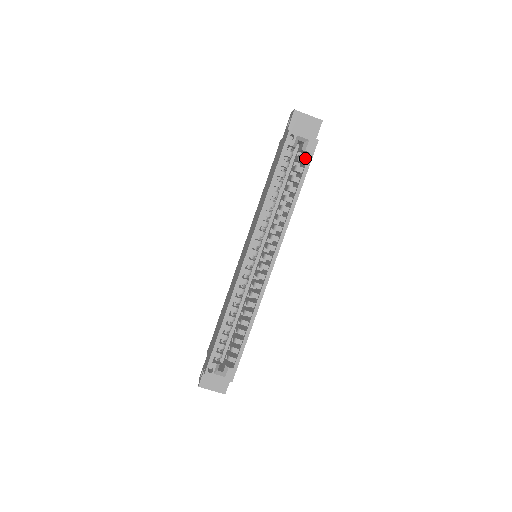
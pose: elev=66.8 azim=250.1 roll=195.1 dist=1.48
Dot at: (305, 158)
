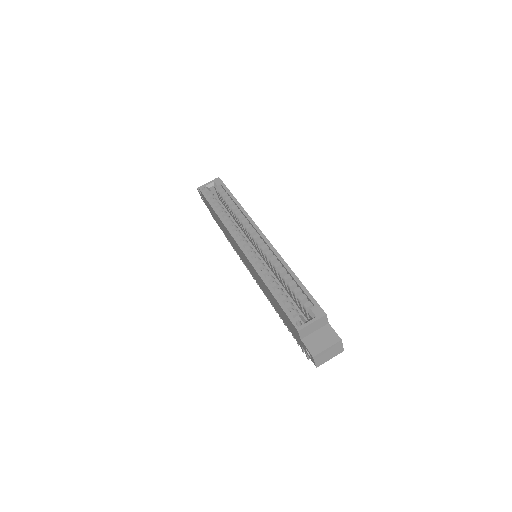
Dot at: (222, 189)
